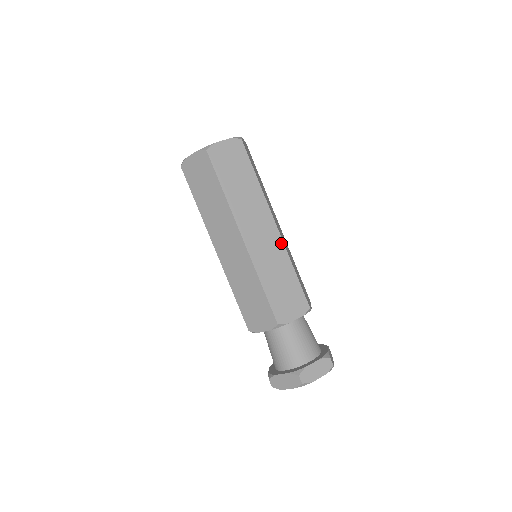
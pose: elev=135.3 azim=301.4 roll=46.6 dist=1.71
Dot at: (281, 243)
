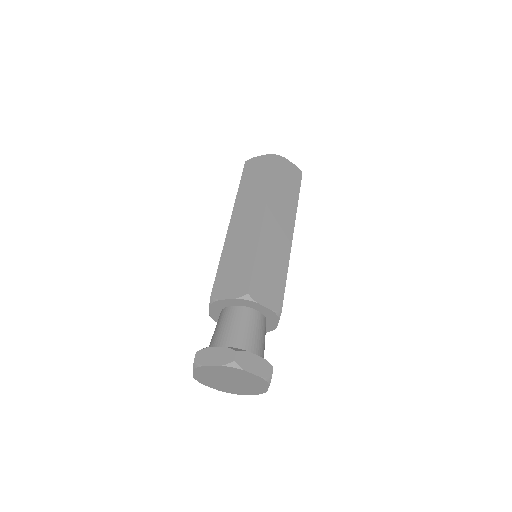
Dot at: (258, 231)
